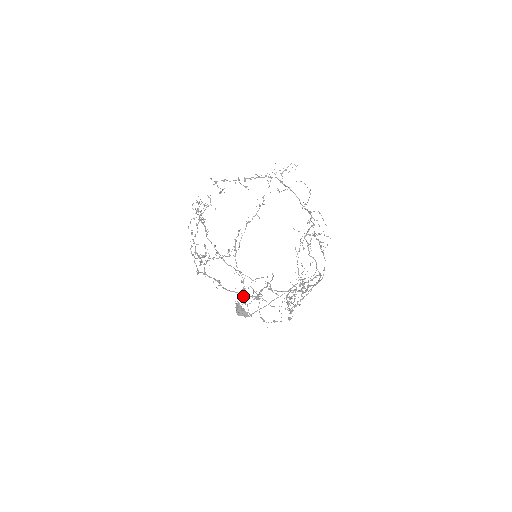
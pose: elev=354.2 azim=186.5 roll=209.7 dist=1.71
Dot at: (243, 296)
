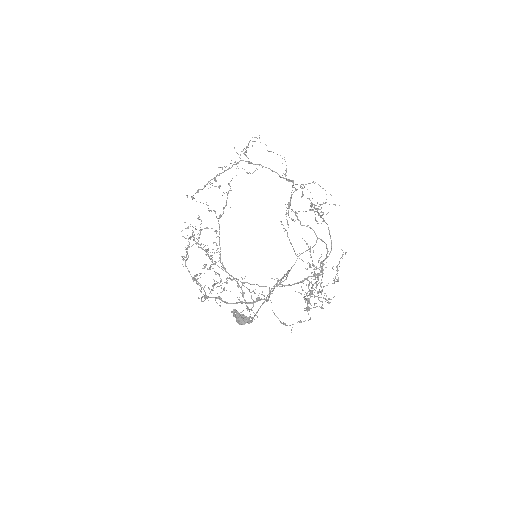
Dot at: (247, 303)
